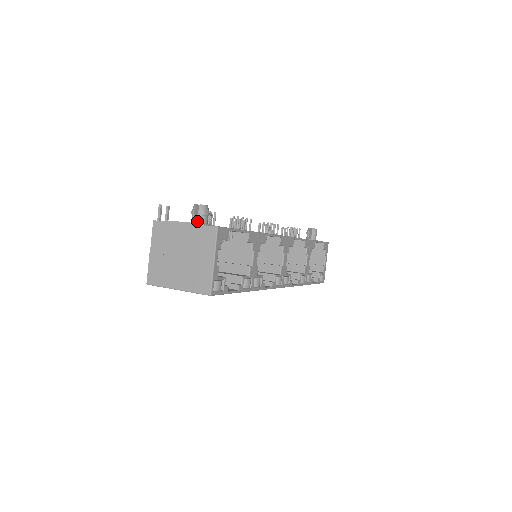
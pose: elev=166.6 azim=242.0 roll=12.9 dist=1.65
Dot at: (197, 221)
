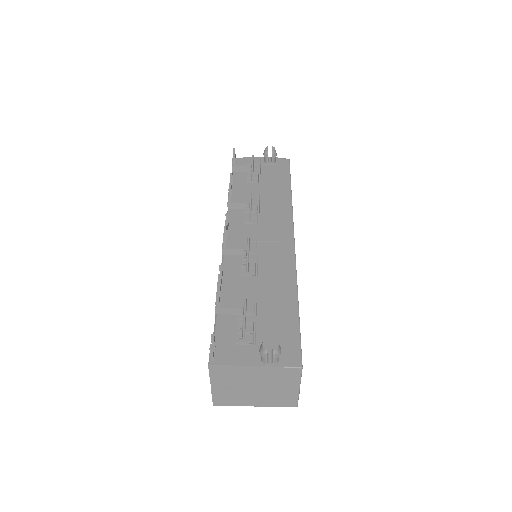
Dot at: (273, 364)
